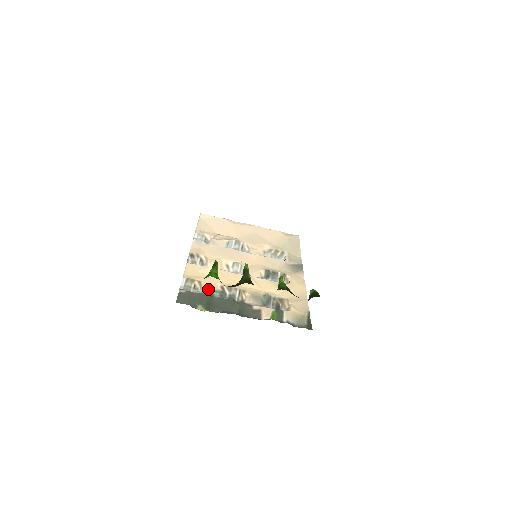
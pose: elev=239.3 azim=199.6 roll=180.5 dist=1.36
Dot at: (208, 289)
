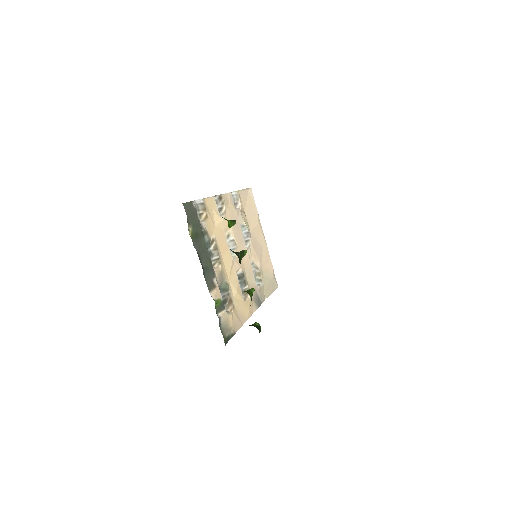
Dot at: (206, 228)
